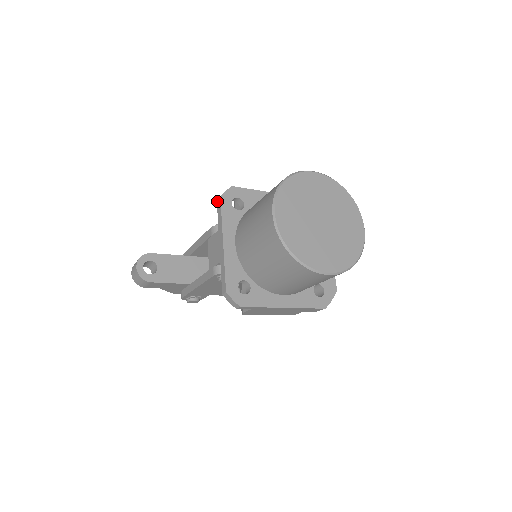
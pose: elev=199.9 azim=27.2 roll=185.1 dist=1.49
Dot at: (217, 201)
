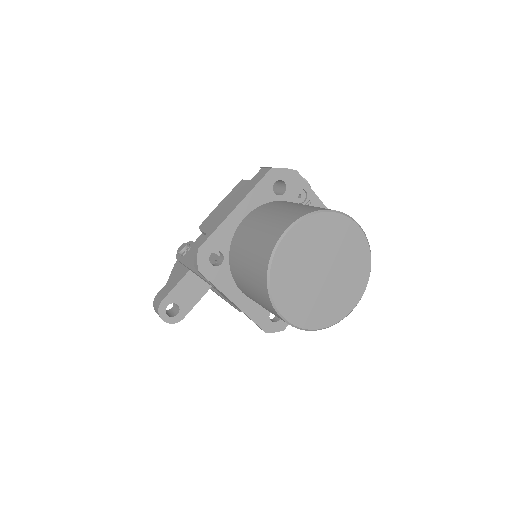
Dot at: occluded
